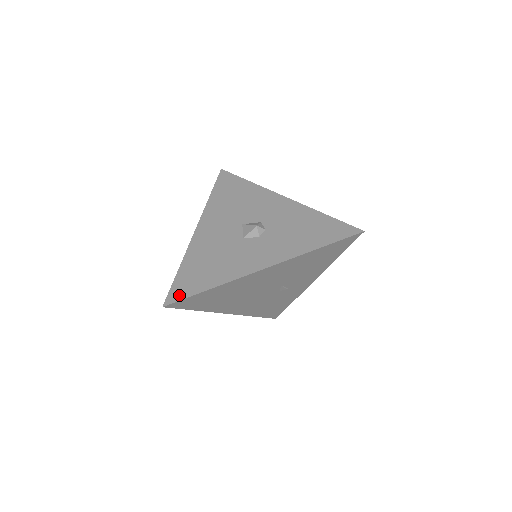
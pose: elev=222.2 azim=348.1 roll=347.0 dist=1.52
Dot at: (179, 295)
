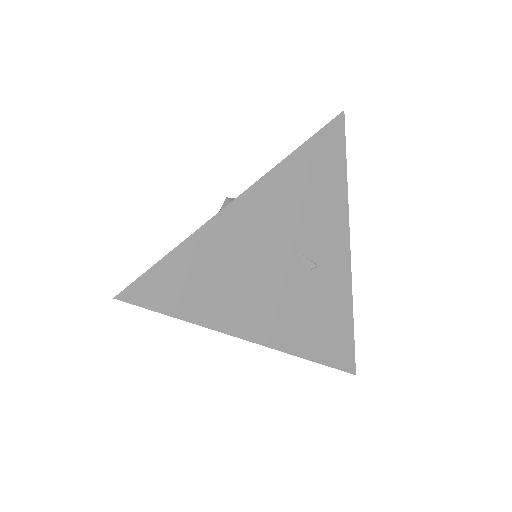
Dot at: (137, 279)
